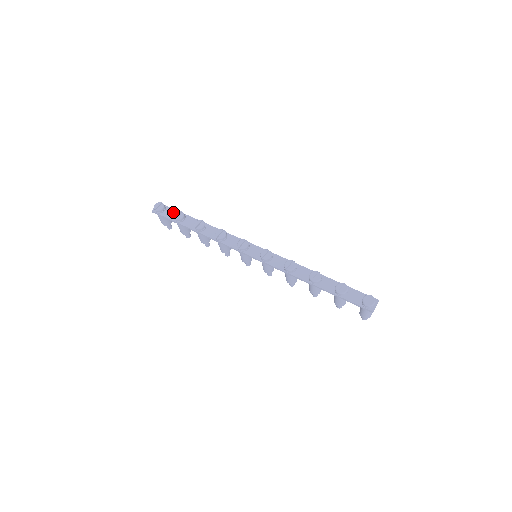
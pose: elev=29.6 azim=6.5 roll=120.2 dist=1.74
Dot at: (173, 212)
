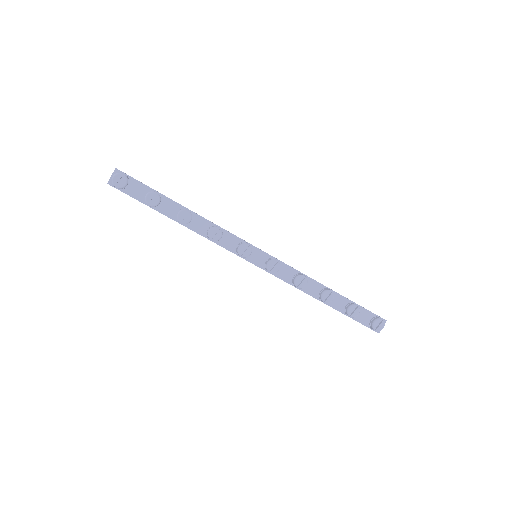
Dot at: (141, 188)
